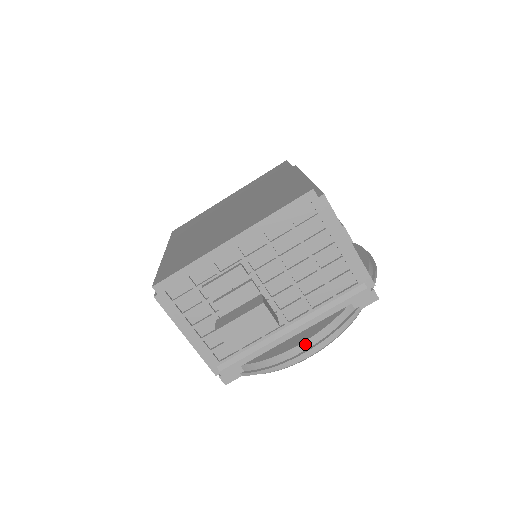
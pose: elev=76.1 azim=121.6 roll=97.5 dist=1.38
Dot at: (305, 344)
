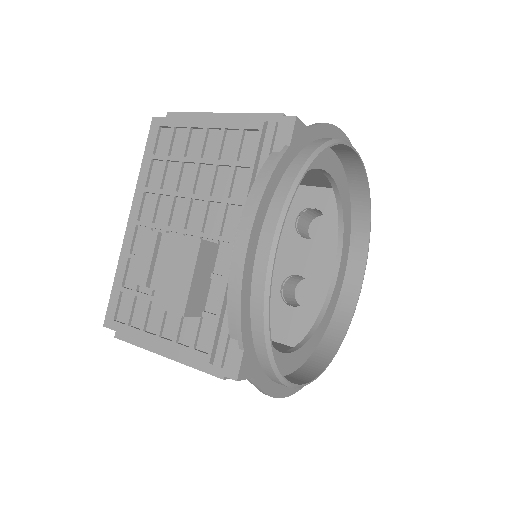
Dot at: (241, 229)
